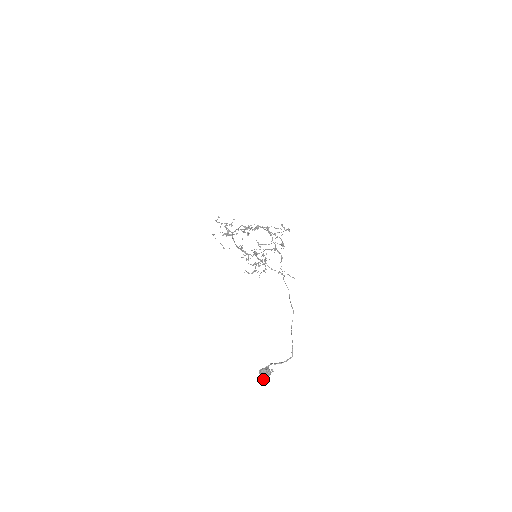
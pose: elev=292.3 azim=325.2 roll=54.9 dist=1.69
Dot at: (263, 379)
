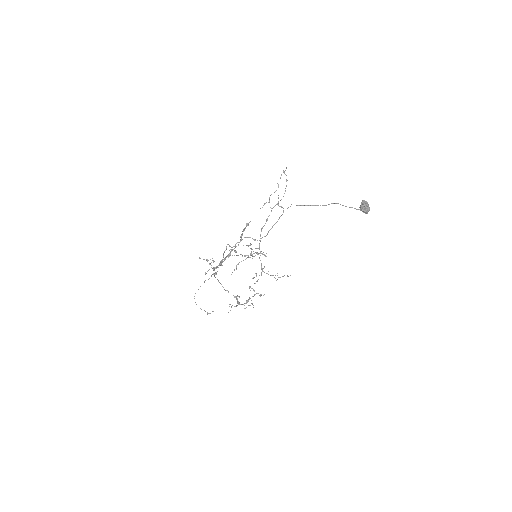
Dot at: (368, 207)
